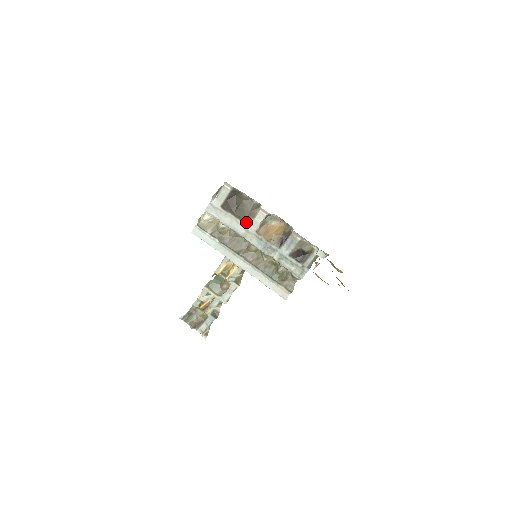
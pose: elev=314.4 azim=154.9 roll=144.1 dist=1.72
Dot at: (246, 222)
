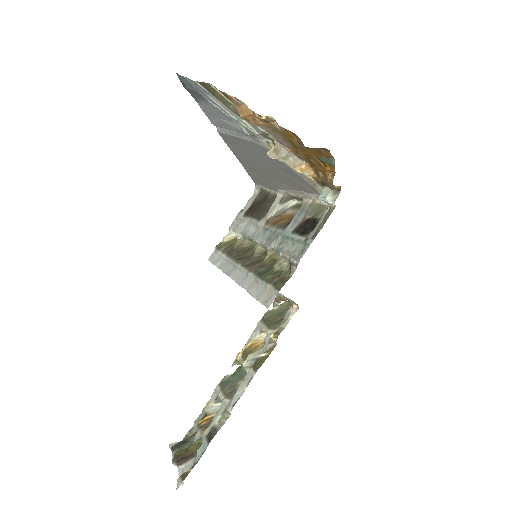
Dot at: (260, 218)
